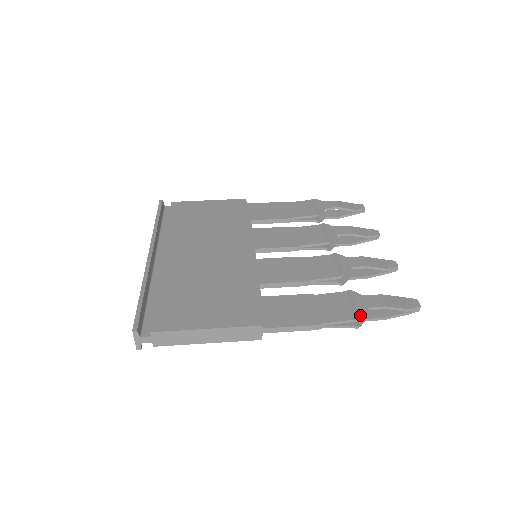
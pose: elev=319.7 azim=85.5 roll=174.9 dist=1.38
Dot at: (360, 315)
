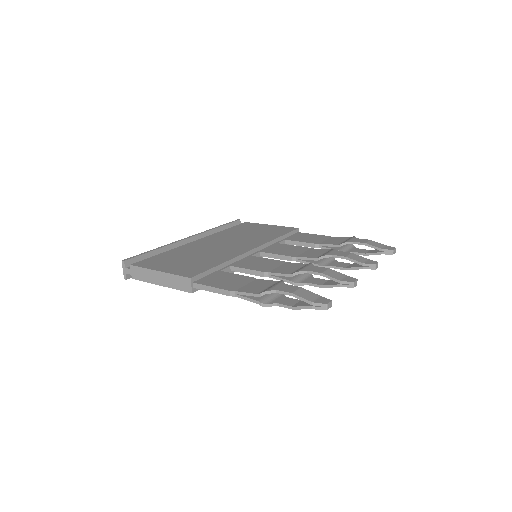
Dot at: (263, 291)
